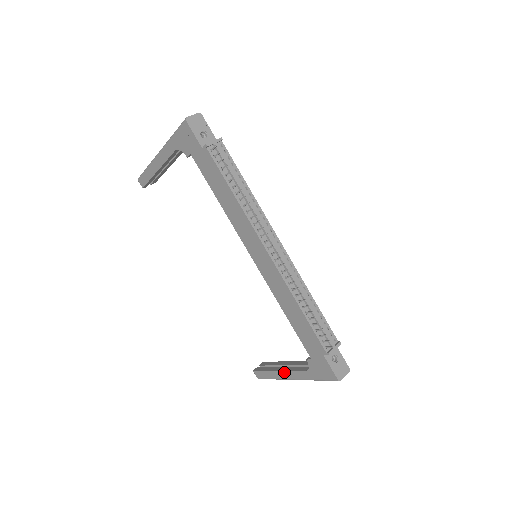
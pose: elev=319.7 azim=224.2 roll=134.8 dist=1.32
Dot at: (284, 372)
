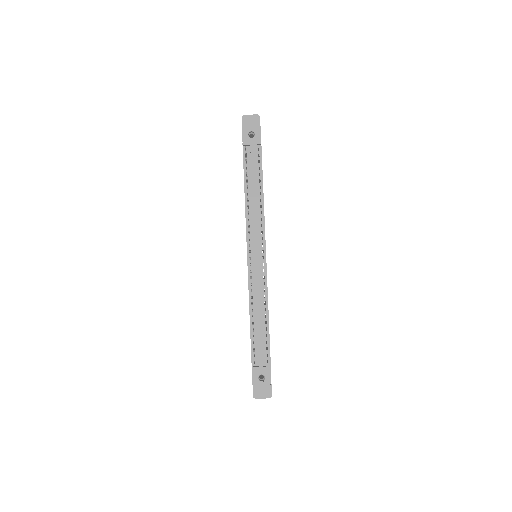
Dot at: occluded
